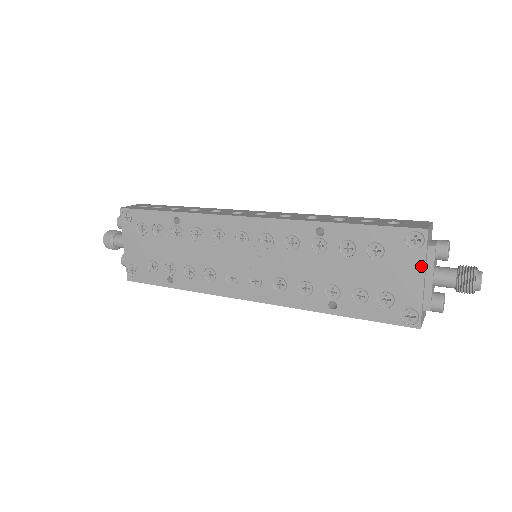
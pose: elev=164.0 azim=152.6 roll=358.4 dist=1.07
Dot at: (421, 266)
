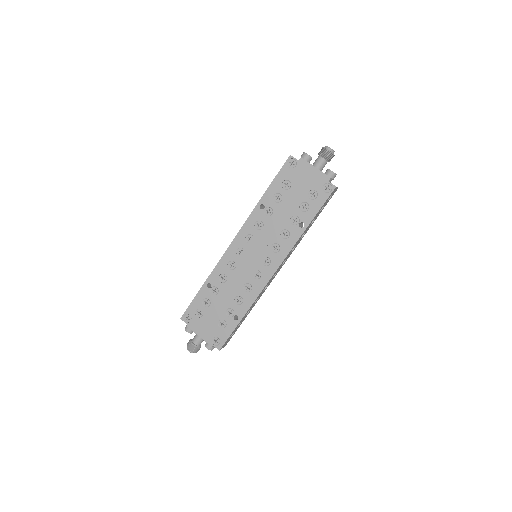
Dot at: (305, 168)
